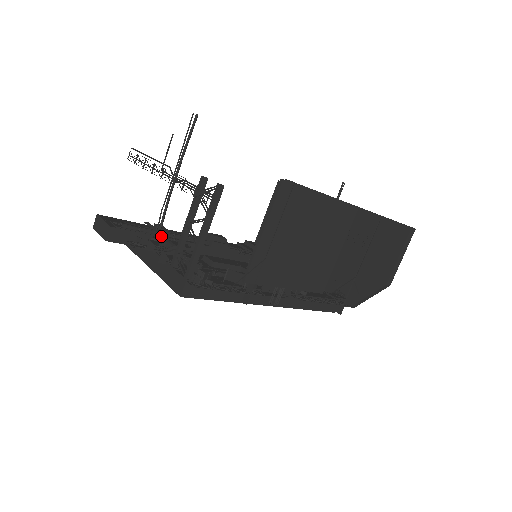
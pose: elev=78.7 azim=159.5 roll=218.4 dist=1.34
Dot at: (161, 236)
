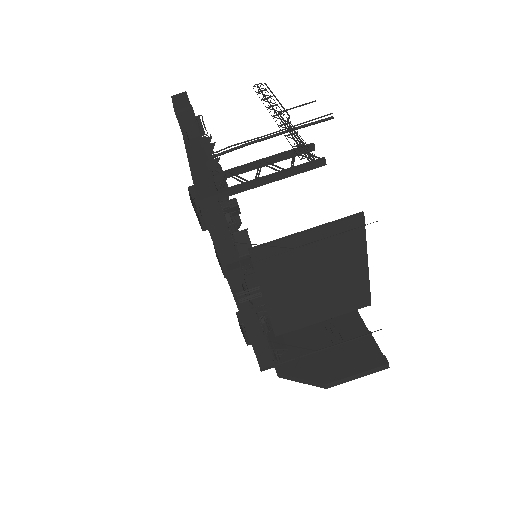
Dot at: occluded
